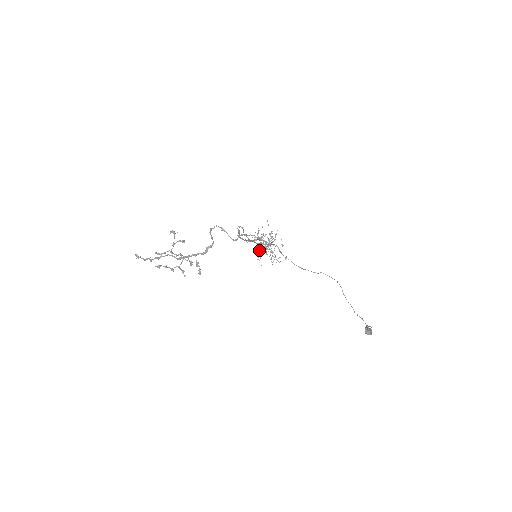
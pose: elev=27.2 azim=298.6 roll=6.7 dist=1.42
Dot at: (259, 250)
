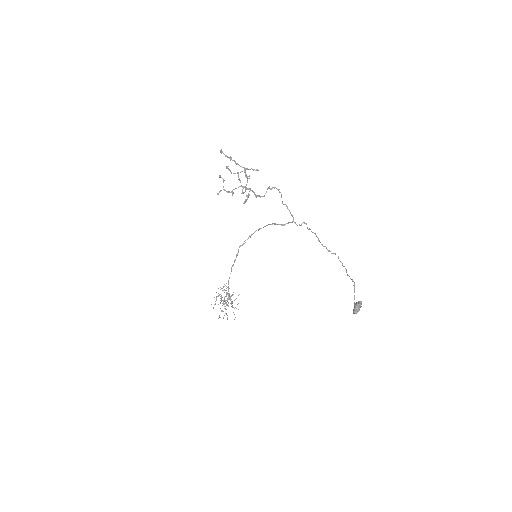
Dot at: occluded
